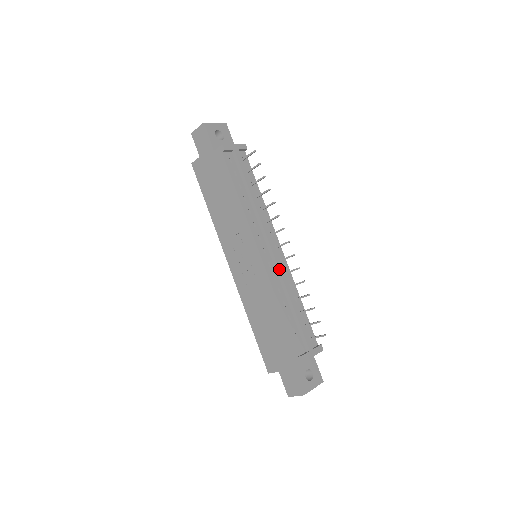
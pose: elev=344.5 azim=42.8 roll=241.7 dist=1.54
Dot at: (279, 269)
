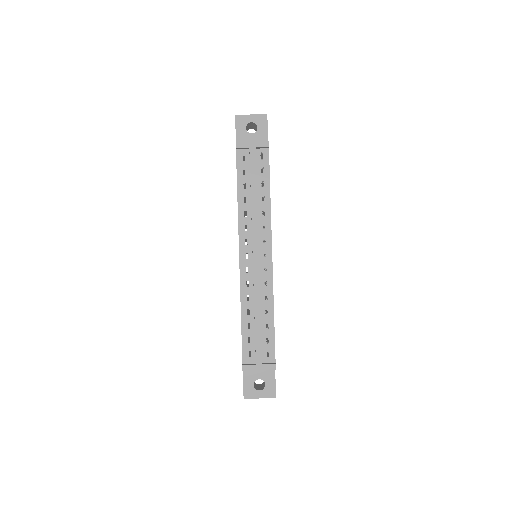
Dot at: (253, 278)
